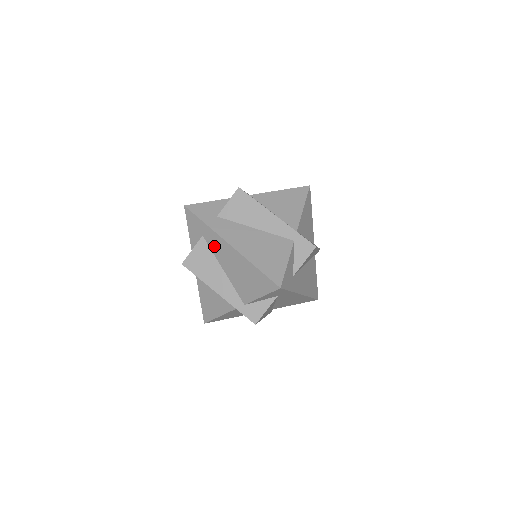
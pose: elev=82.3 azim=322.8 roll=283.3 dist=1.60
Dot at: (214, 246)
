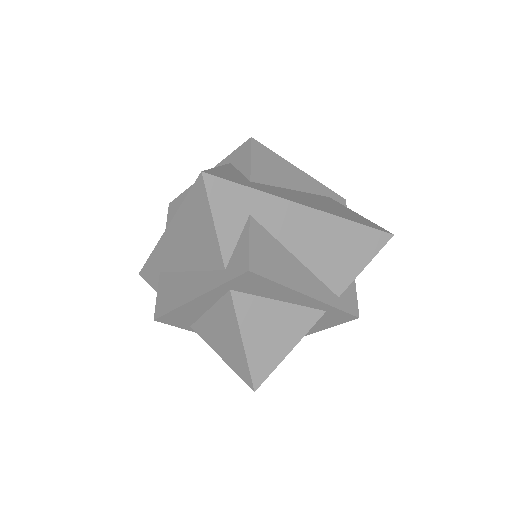
Dot at: (167, 262)
